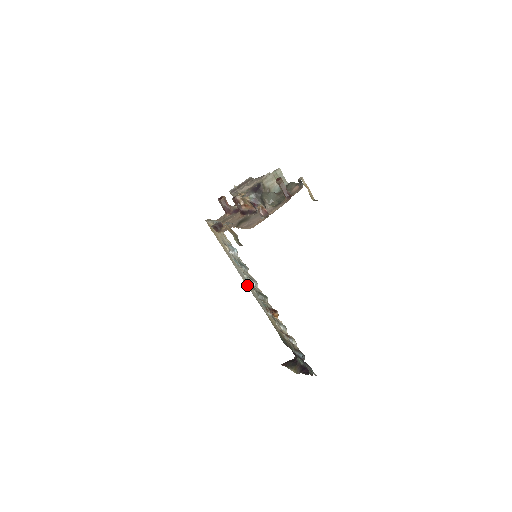
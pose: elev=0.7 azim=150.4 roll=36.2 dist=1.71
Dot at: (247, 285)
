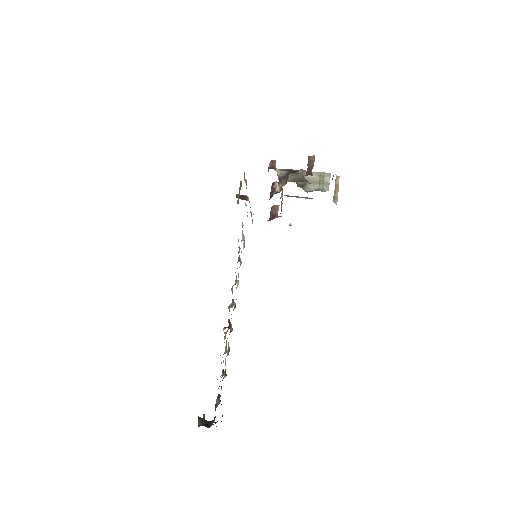
Dot at: occluded
